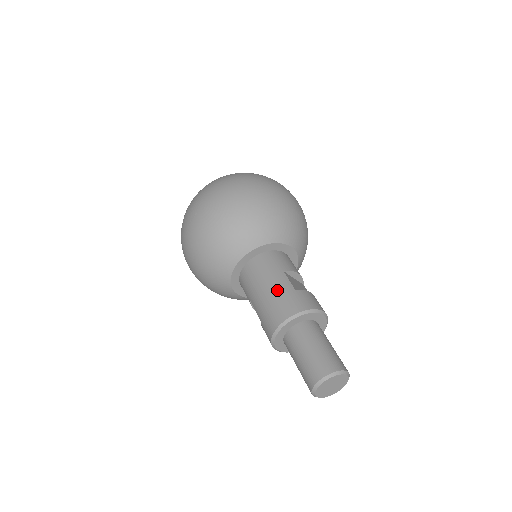
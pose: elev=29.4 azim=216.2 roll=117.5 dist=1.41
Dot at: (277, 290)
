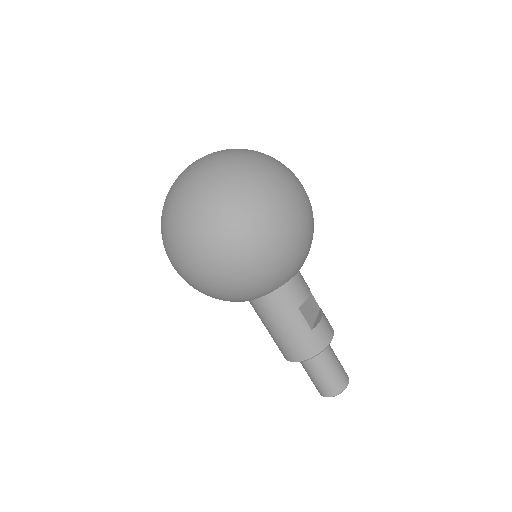
Dot at: (295, 333)
